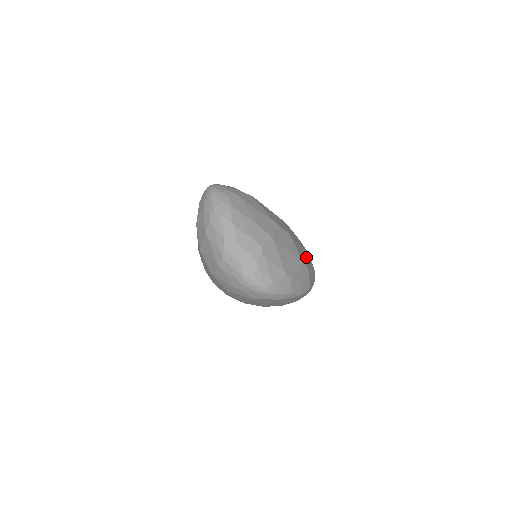
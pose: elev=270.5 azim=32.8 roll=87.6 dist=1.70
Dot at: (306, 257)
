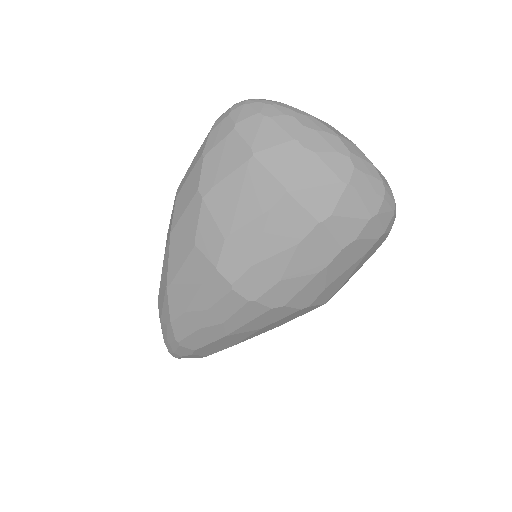
Dot at: occluded
